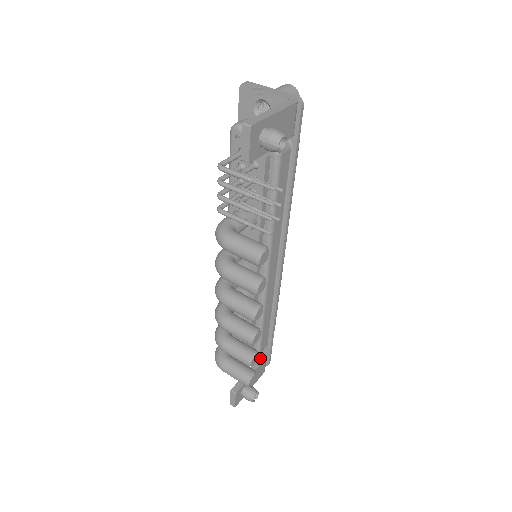
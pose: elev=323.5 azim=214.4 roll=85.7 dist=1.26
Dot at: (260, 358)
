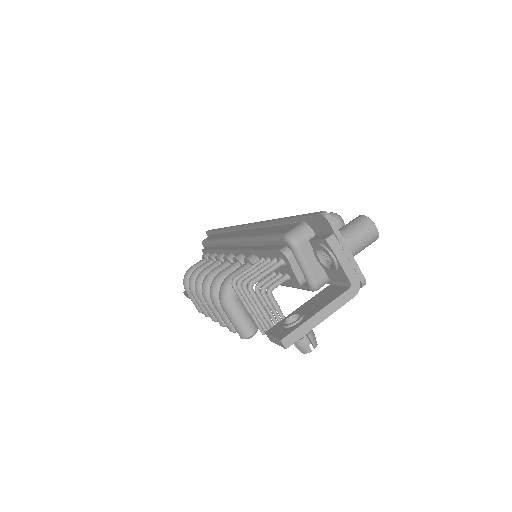
Dot at: occluded
